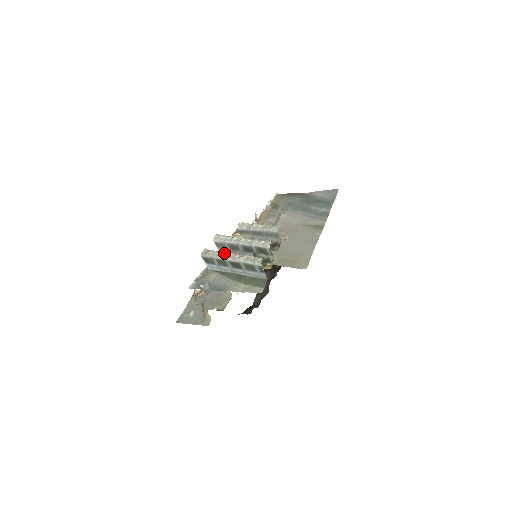
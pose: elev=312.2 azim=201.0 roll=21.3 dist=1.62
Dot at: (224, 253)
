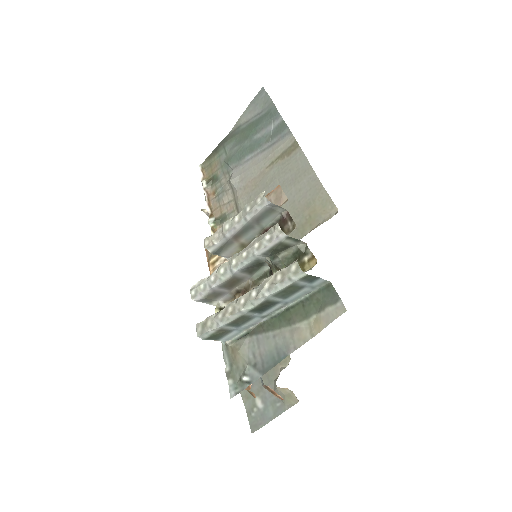
Dot at: (229, 307)
